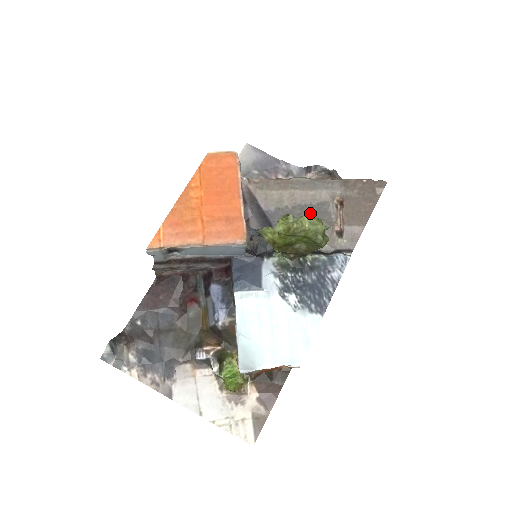
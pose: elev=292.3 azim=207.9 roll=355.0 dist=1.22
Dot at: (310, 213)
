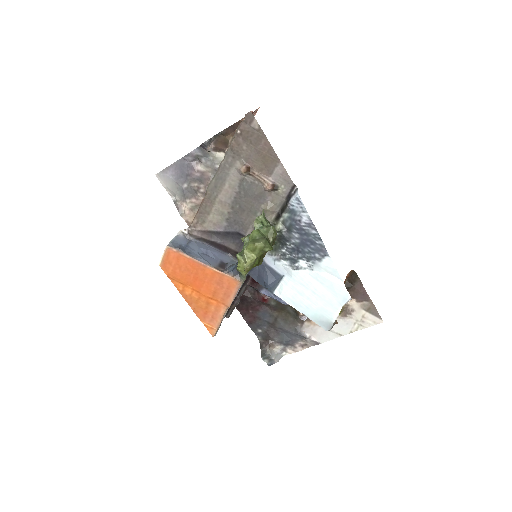
Dot at: (244, 198)
